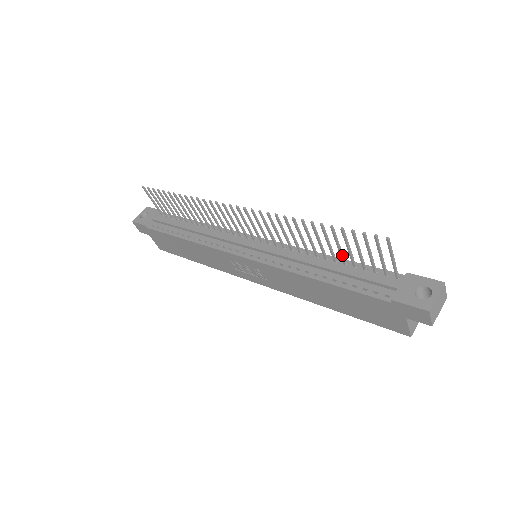
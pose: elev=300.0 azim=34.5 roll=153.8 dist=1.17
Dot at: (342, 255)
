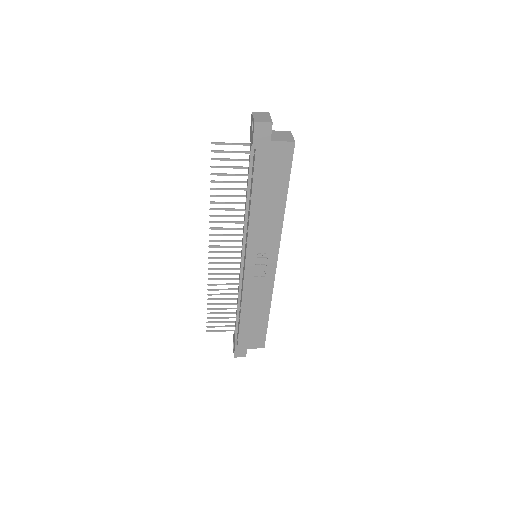
Dot at: (240, 182)
